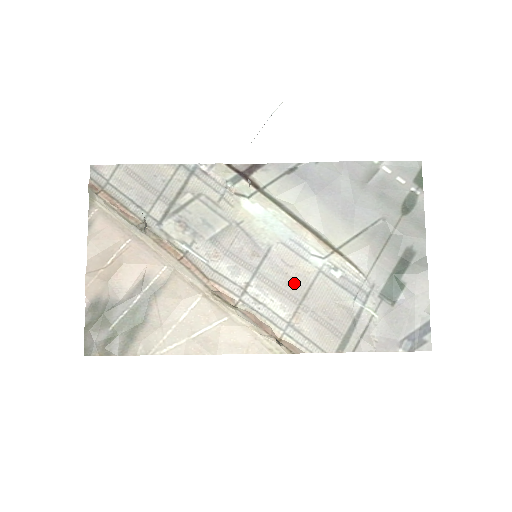
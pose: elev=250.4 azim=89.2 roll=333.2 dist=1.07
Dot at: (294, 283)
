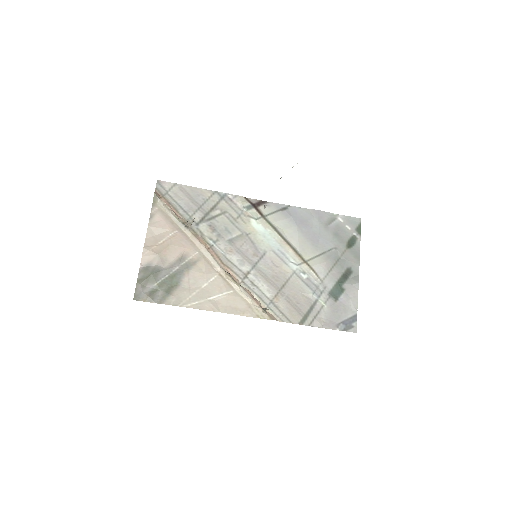
Dot at: (278, 277)
